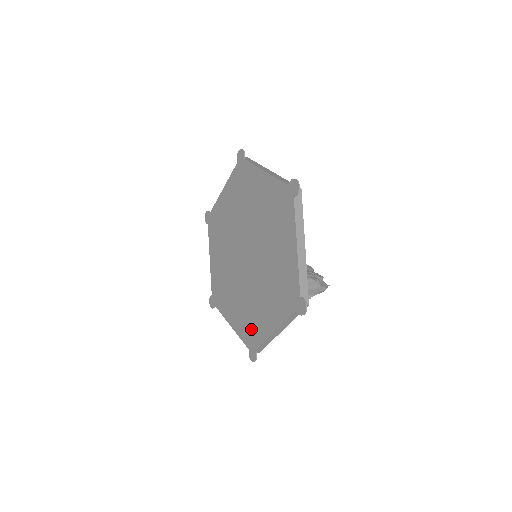
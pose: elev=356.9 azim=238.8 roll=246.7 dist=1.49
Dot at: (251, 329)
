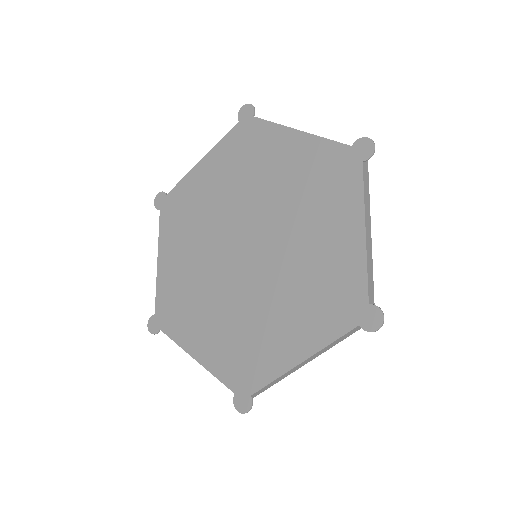
Dot at: (334, 296)
